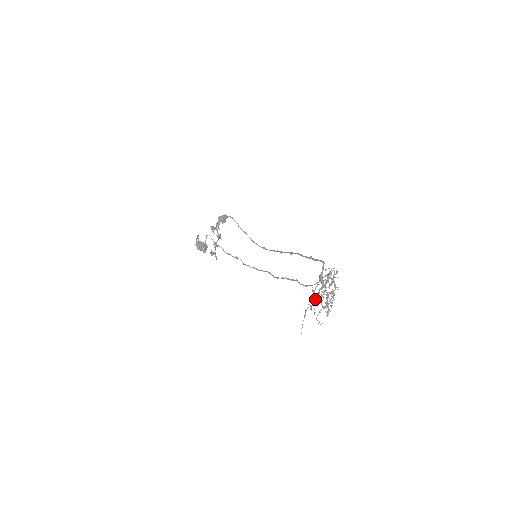
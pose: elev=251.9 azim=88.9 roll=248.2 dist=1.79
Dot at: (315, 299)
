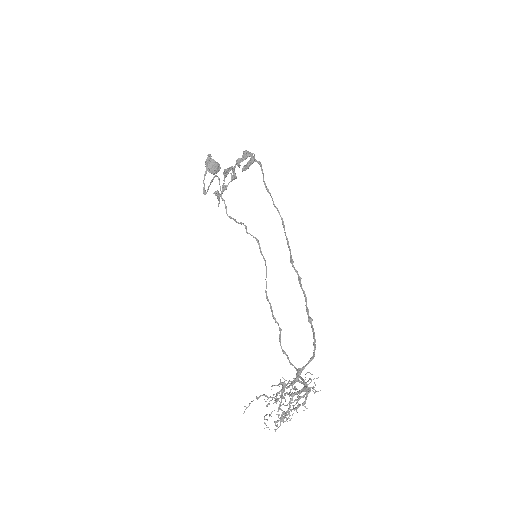
Dot at: (273, 403)
